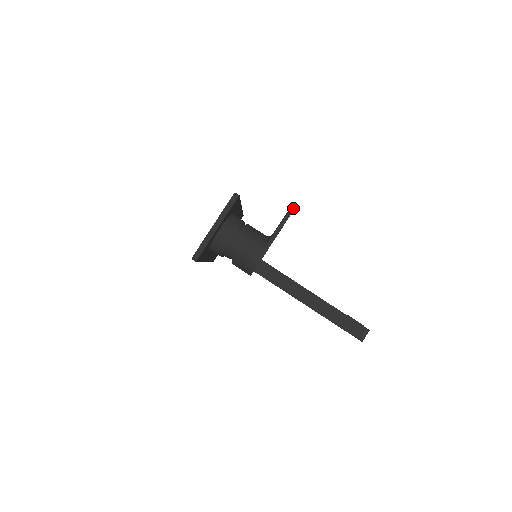
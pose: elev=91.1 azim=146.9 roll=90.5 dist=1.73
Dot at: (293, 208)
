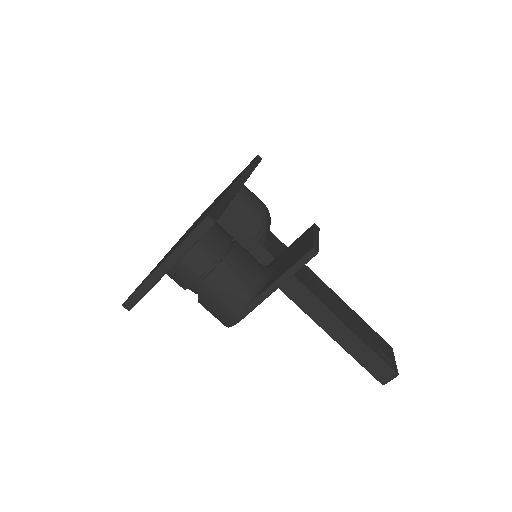
Dot at: (314, 253)
